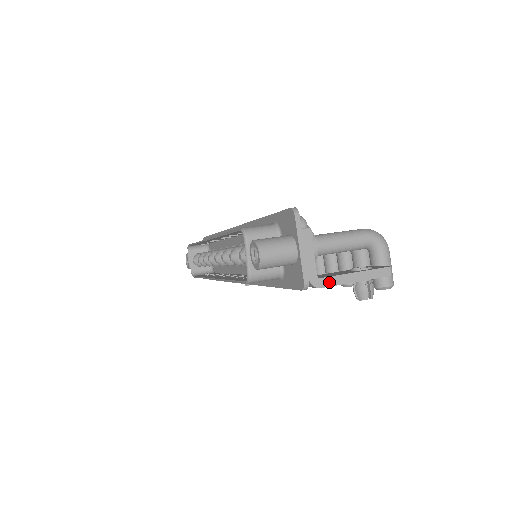
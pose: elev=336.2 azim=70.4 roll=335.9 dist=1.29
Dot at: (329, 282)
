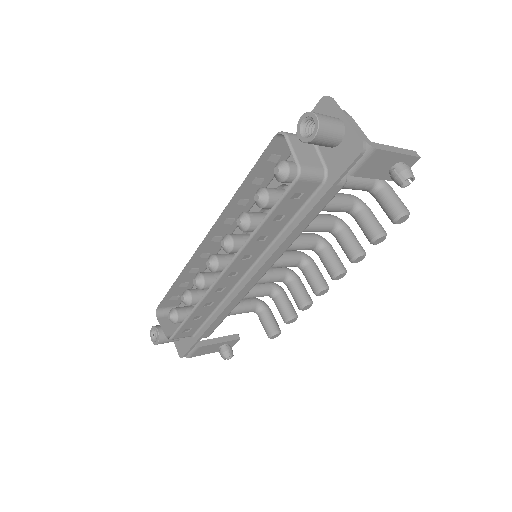
Dot at: (380, 147)
